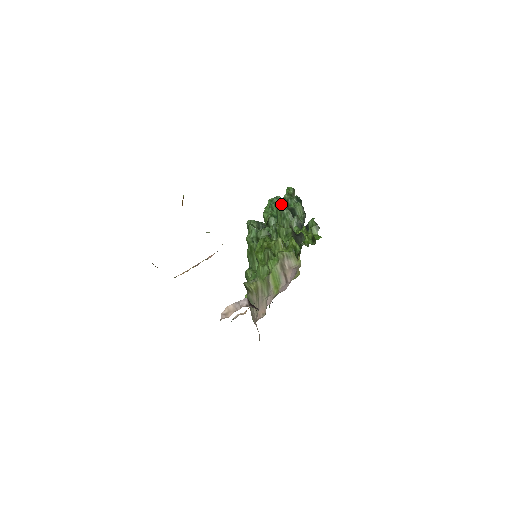
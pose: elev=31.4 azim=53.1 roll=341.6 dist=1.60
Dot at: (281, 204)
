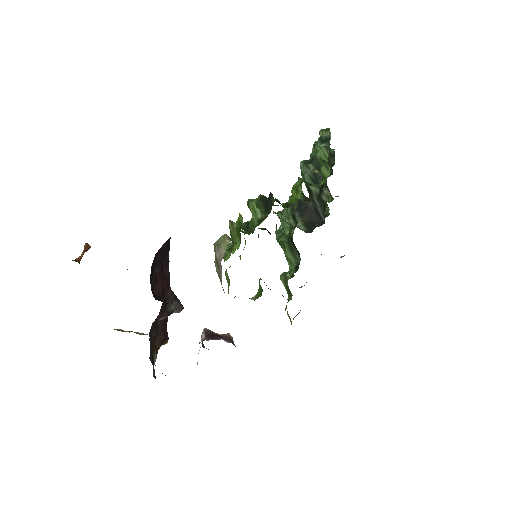
Dot at: occluded
